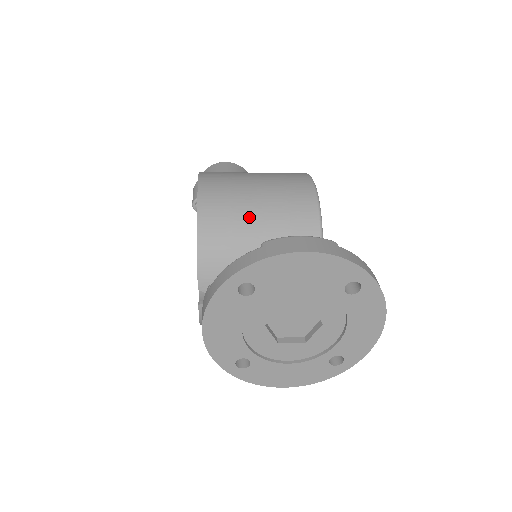
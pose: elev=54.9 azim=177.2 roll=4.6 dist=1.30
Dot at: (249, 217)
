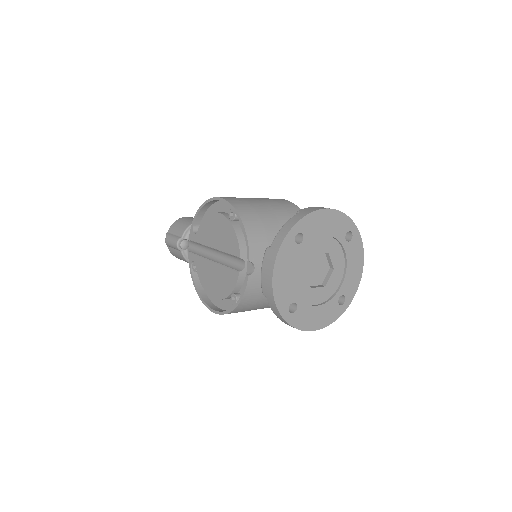
Dot at: (267, 212)
